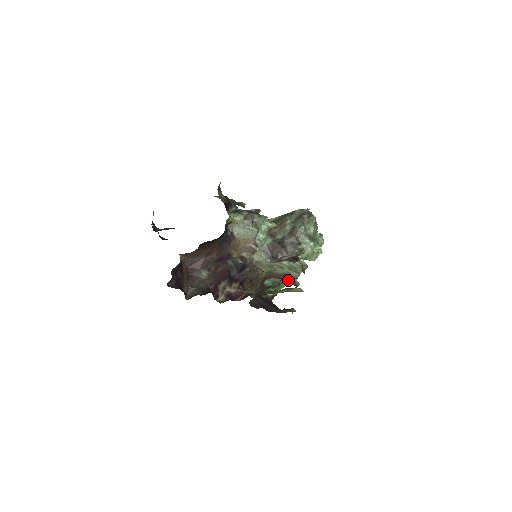
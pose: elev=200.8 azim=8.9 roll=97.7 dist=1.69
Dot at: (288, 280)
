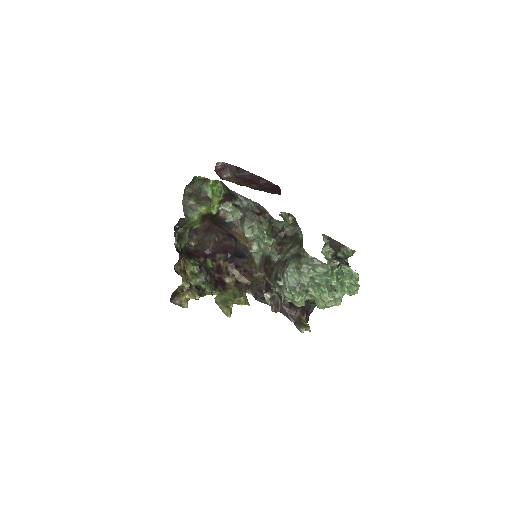
Dot at: occluded
